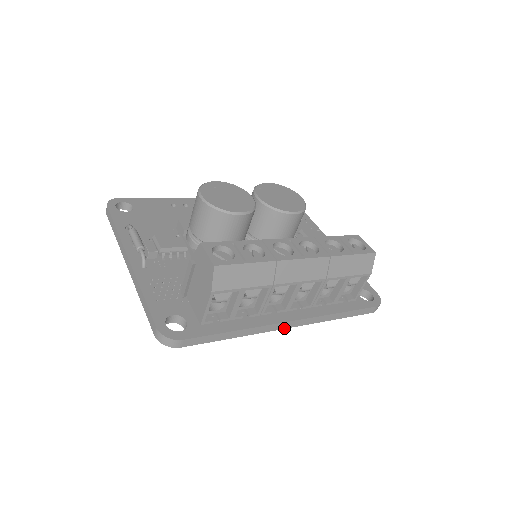
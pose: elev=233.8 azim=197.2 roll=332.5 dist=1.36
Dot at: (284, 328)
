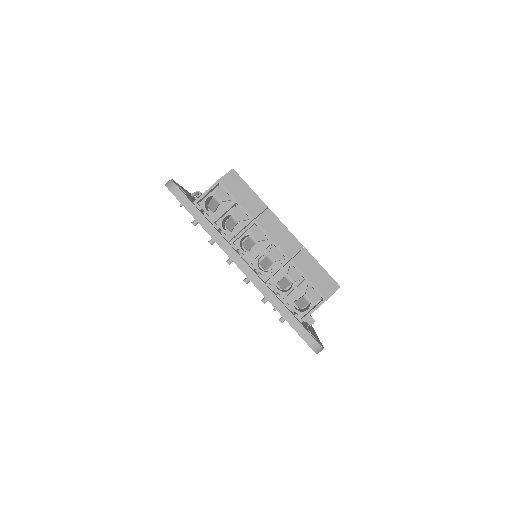
Dot at: (236, 264)
